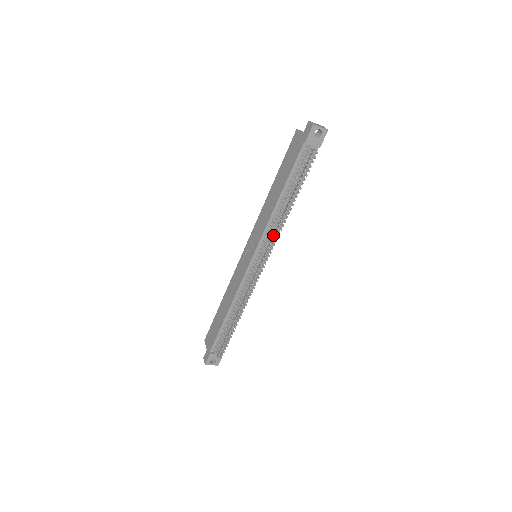
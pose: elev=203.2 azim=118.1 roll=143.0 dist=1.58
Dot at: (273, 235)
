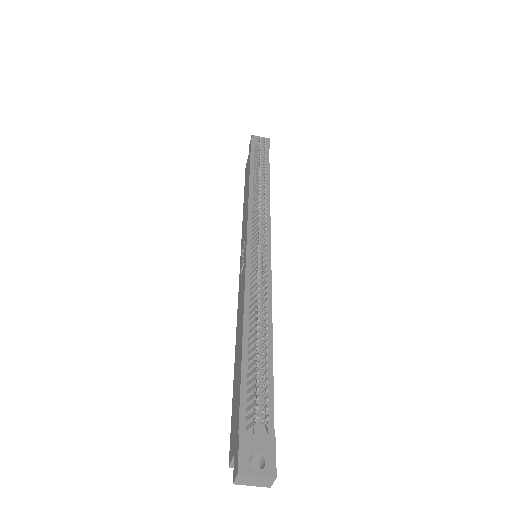
Dot at: (258, 200)
